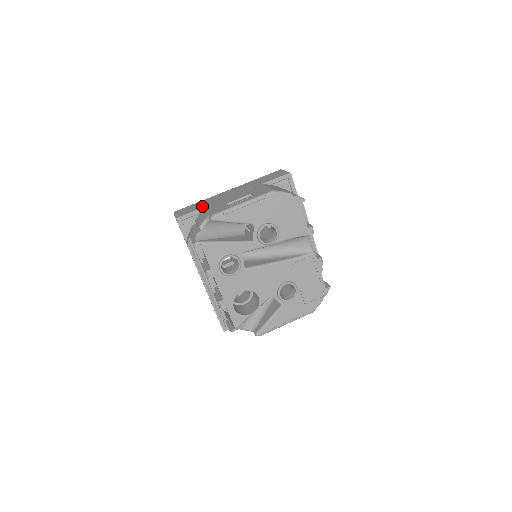
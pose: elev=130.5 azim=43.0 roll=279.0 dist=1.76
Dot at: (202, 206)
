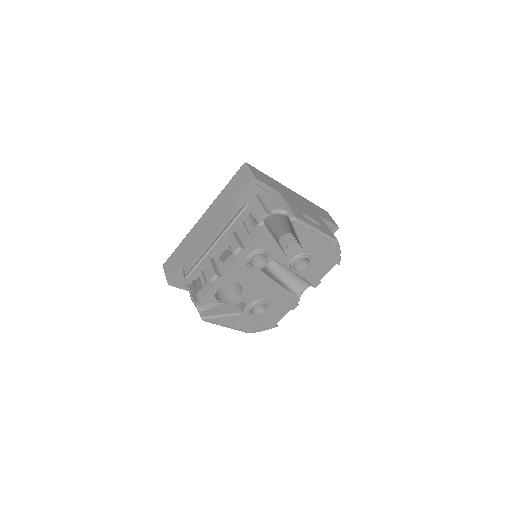
Dot at: (276, 188)
